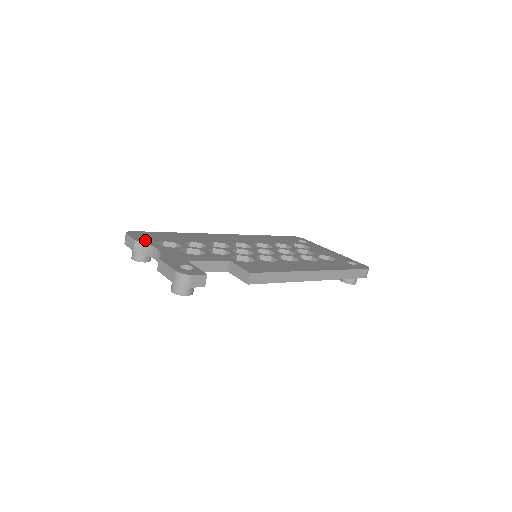
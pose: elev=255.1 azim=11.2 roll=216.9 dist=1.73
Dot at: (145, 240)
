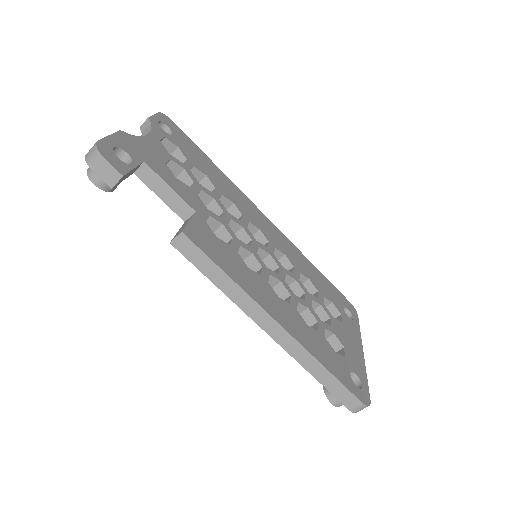
Dot at: (160, 127)
